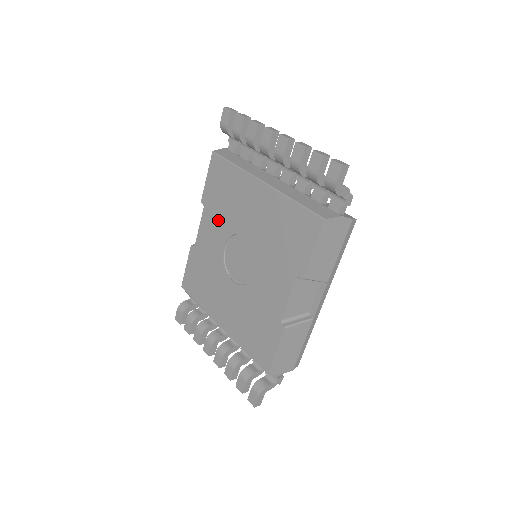
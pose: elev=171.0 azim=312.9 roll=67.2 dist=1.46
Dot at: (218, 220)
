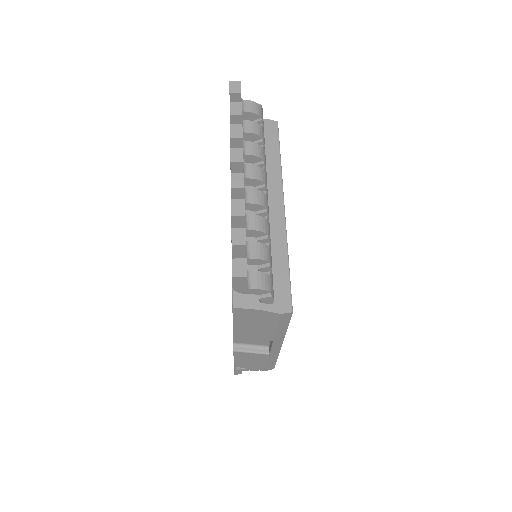
Dot at: occluded
